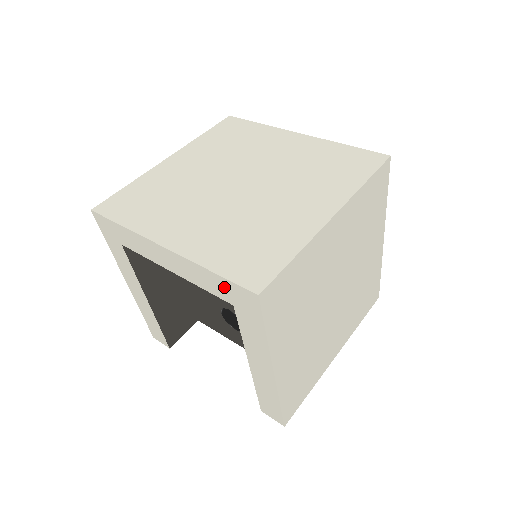
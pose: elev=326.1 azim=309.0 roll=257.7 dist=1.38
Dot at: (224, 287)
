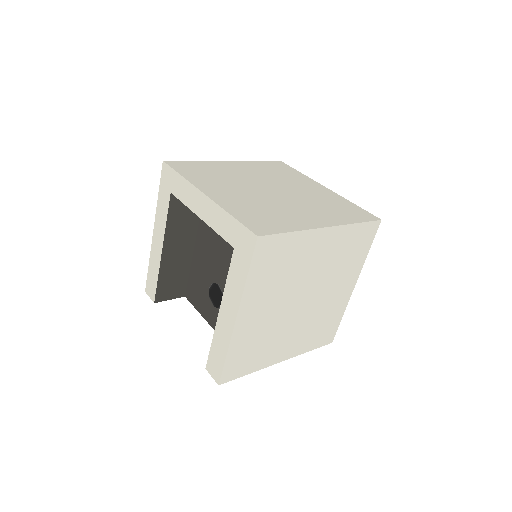
Dot at: (235, 230)
